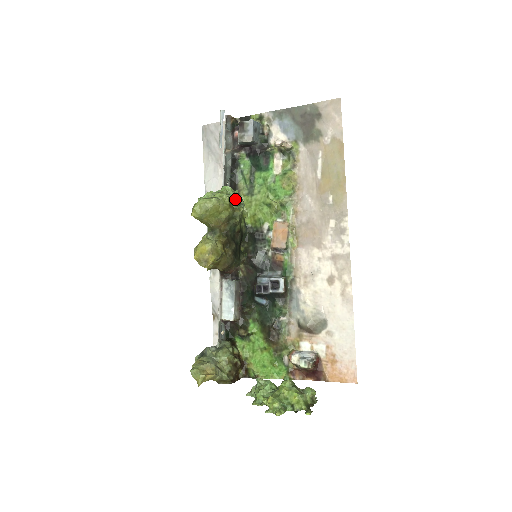
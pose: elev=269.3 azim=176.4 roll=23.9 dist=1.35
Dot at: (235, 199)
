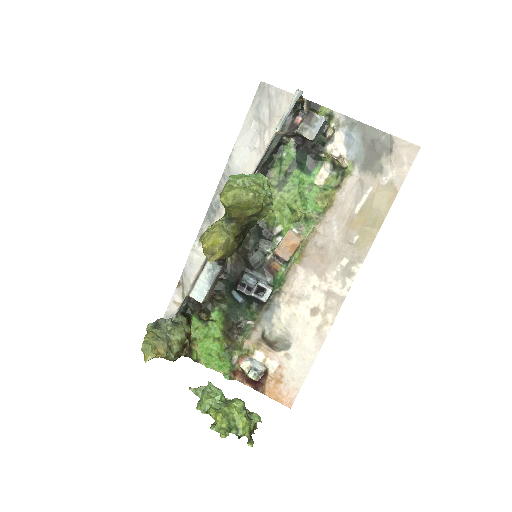
Dot at: (267, 194)
